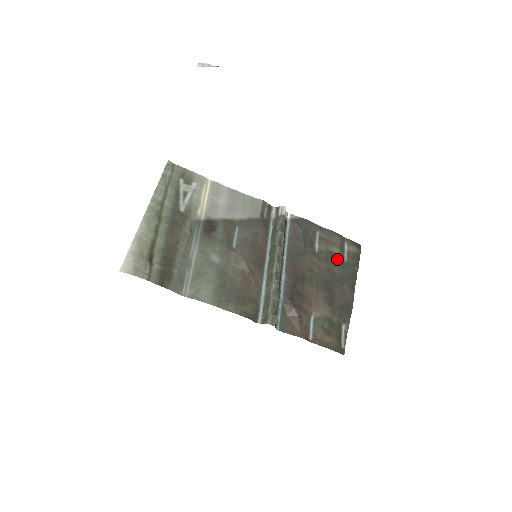
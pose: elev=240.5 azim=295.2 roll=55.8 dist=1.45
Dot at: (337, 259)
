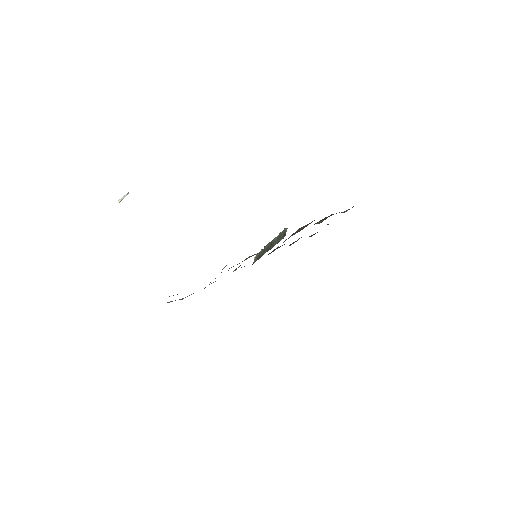
Dot at: occluded
